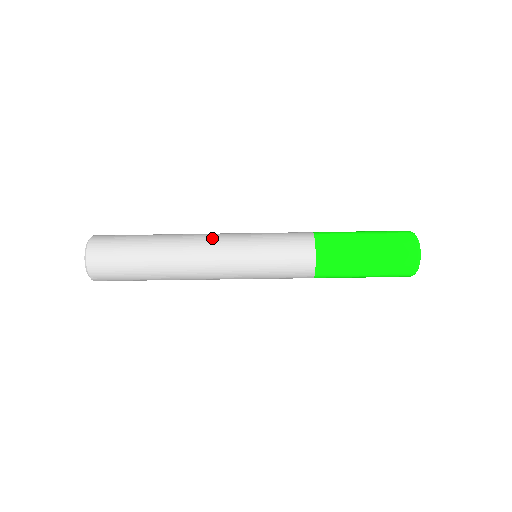
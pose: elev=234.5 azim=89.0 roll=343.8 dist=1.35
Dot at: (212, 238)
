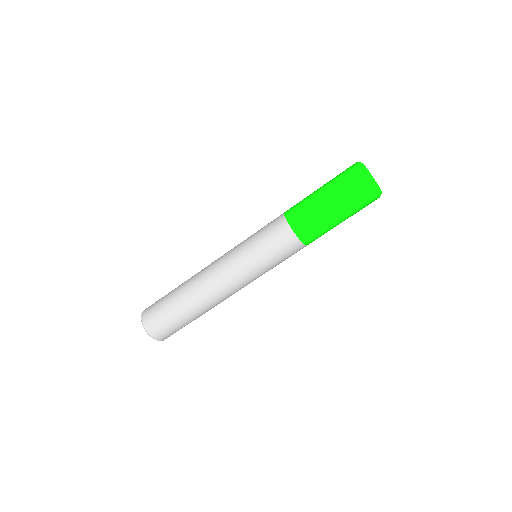
Dot at: (216, 265)
